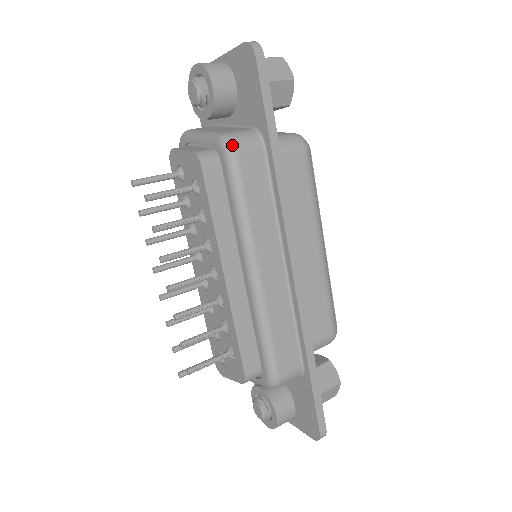
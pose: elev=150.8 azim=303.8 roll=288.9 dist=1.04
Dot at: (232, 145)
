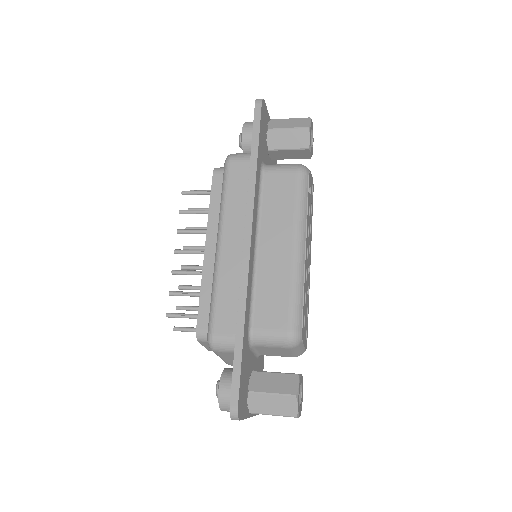
Dot at: (228, 158)
